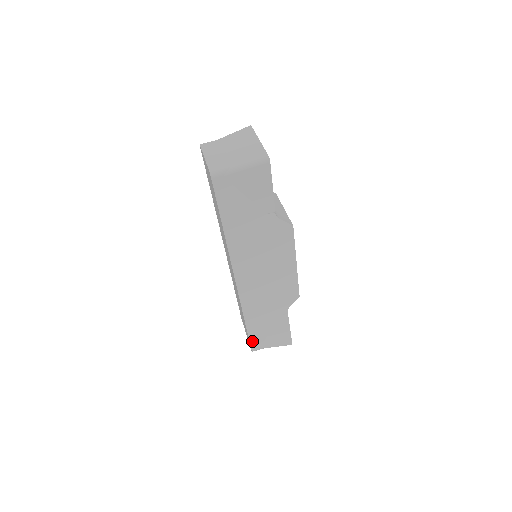
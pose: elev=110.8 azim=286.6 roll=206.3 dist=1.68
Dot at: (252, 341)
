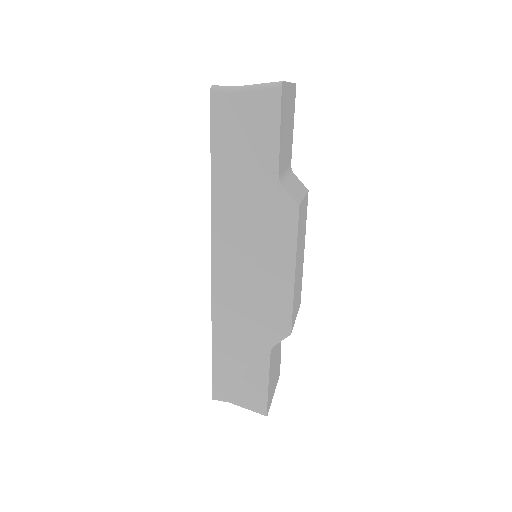
Dot at: (215, 379)
